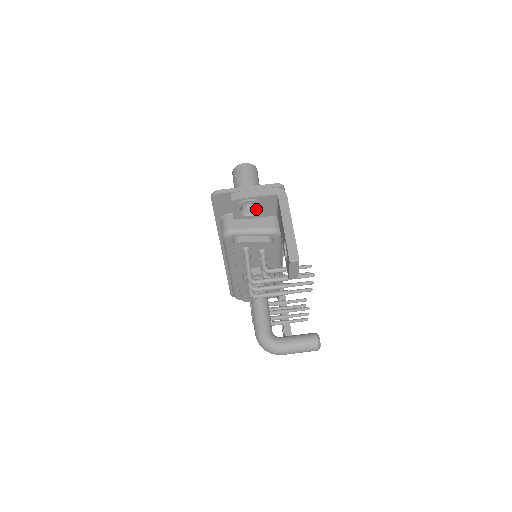
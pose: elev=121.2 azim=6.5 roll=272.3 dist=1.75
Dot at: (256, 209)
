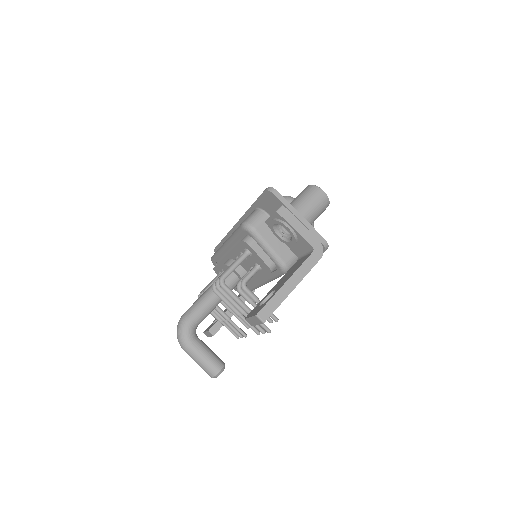
Dot at: (288, 237)
